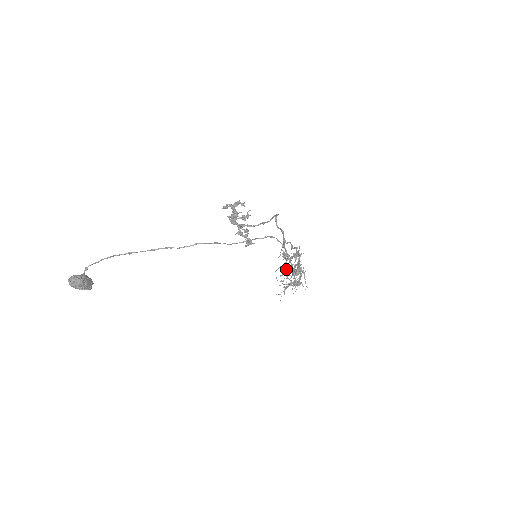
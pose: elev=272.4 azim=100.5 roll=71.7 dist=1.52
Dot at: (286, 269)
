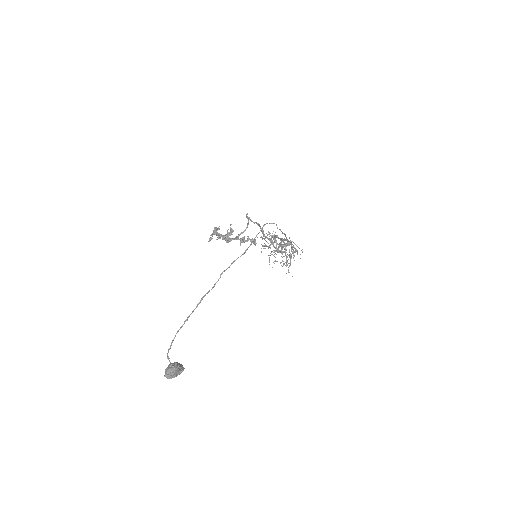
Dot at: occluded
